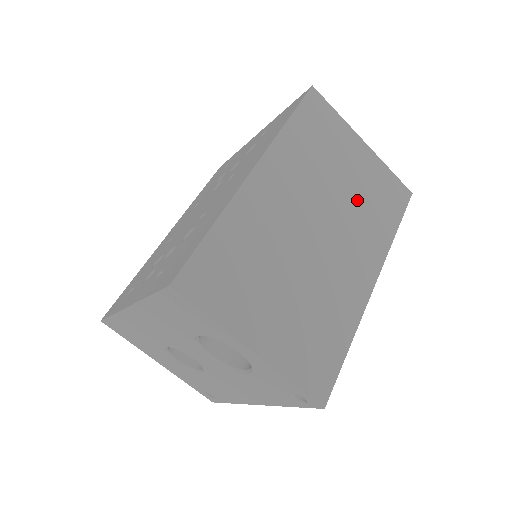
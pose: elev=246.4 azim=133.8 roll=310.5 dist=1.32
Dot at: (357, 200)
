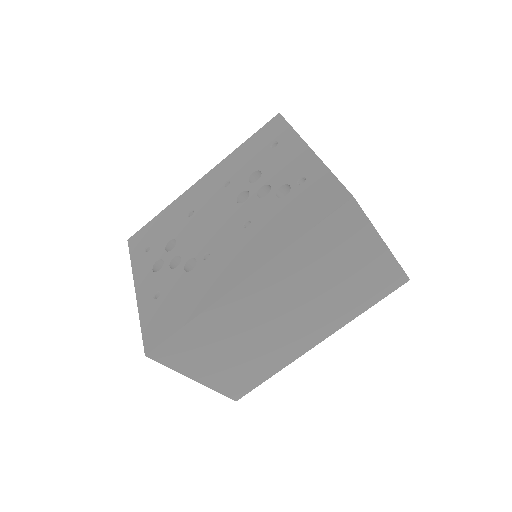
Dot at: (340, 292)
